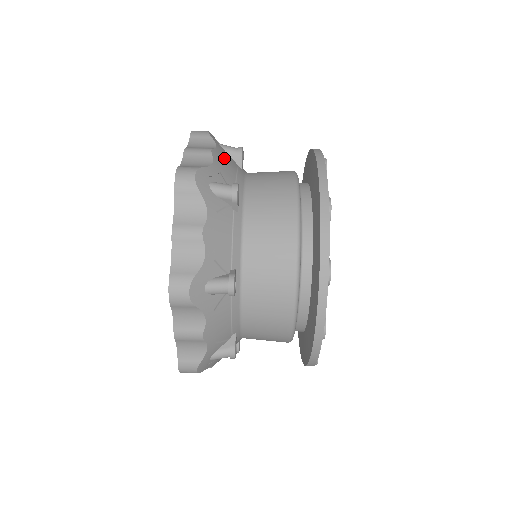
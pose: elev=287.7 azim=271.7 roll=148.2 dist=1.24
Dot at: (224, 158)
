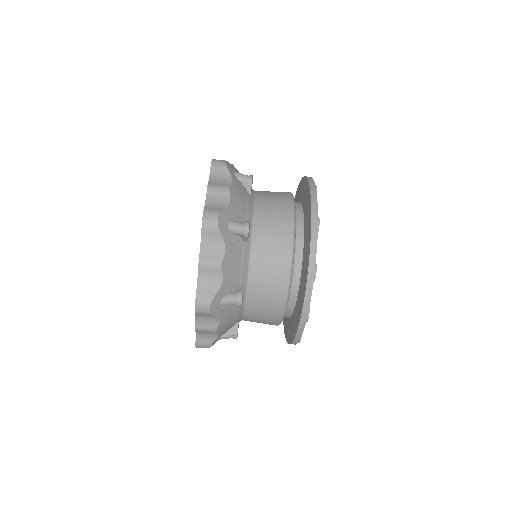
Dot at: (232, 255)
